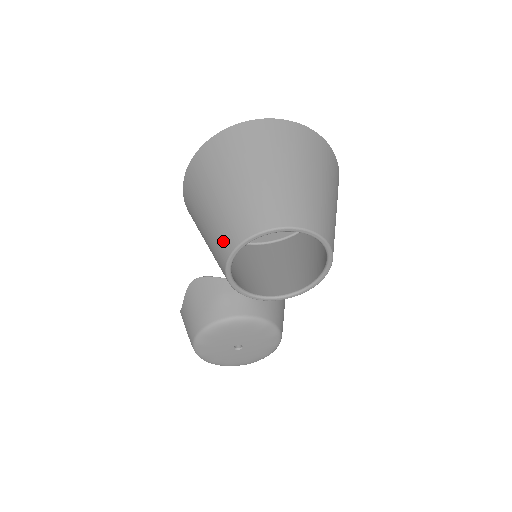
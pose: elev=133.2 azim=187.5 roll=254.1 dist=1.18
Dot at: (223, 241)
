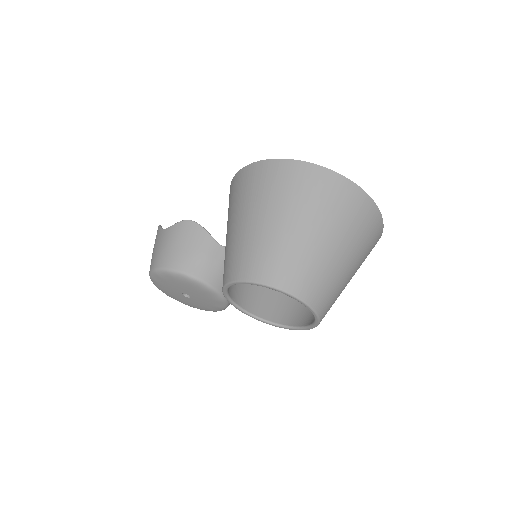
Dot at: (245, 263)
